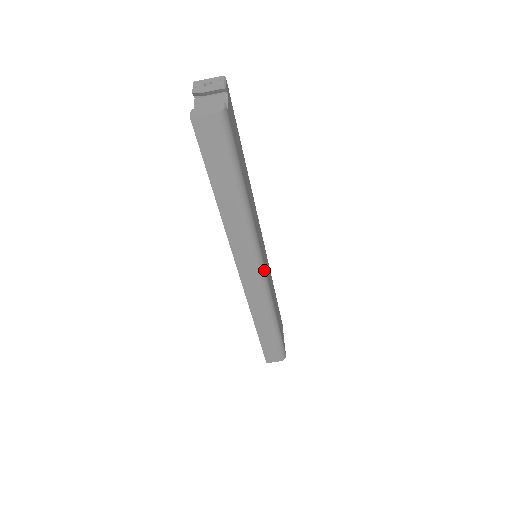
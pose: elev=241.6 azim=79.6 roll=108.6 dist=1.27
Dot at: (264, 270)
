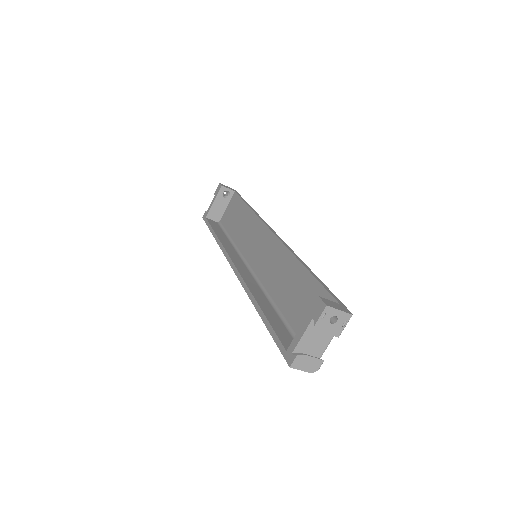
Dot at: occluded
